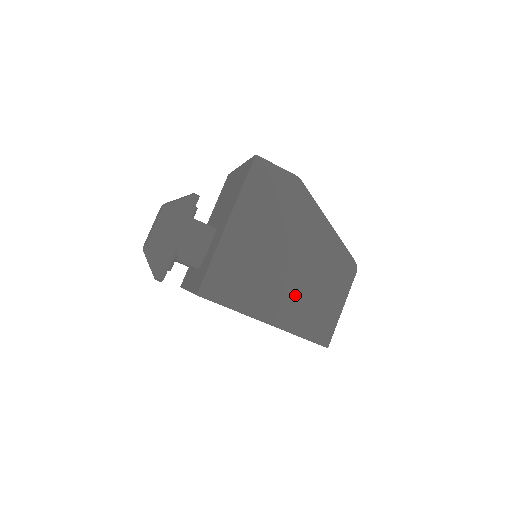
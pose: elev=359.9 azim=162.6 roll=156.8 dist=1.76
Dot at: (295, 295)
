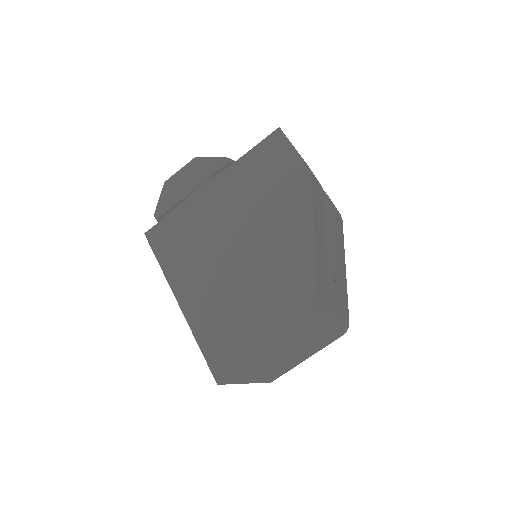
Dot at: (223, 296)
